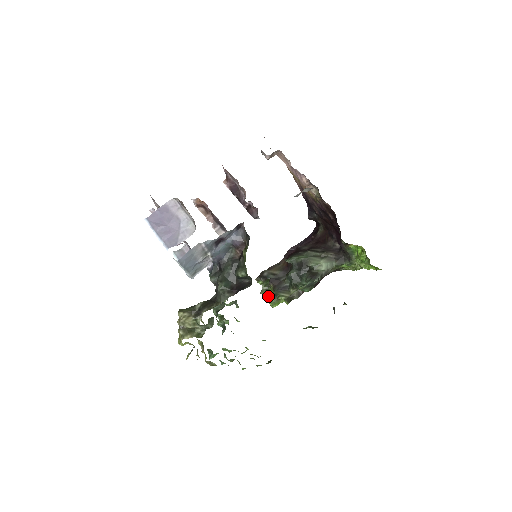
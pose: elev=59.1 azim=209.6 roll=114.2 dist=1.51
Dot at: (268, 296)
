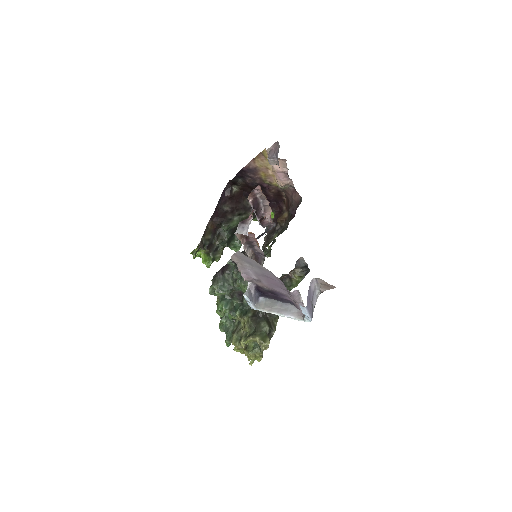
Dot at: occluded
